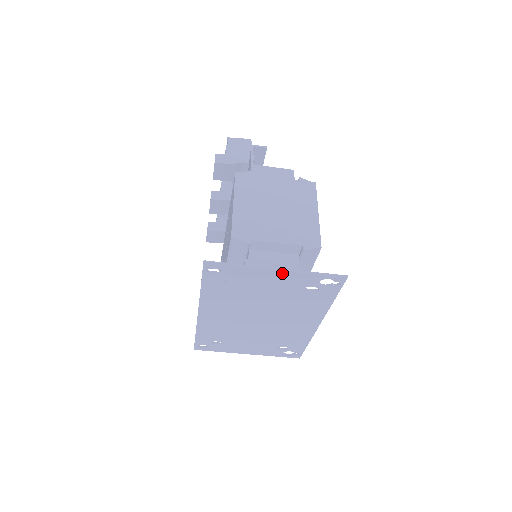
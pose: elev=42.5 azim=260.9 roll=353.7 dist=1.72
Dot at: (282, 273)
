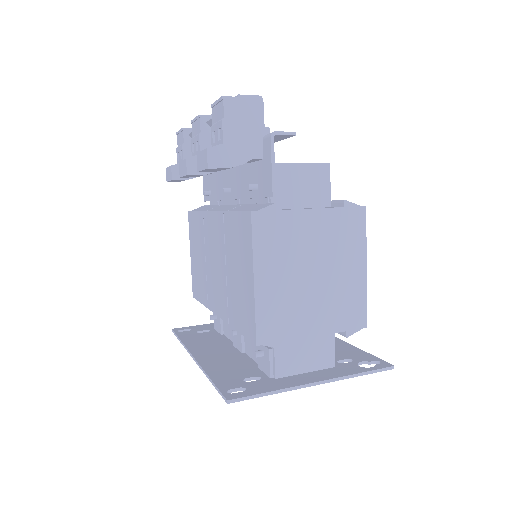
Dot at: (321, 381)
